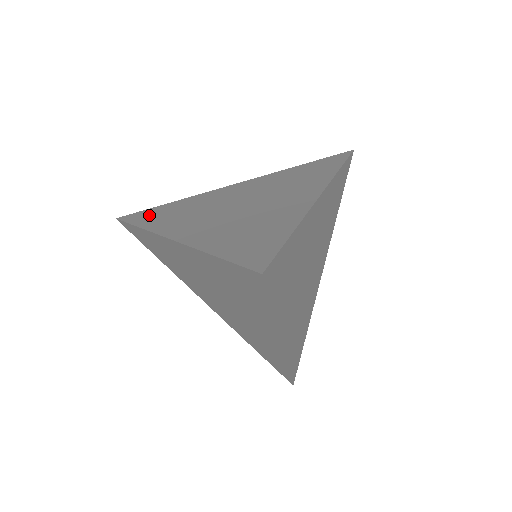
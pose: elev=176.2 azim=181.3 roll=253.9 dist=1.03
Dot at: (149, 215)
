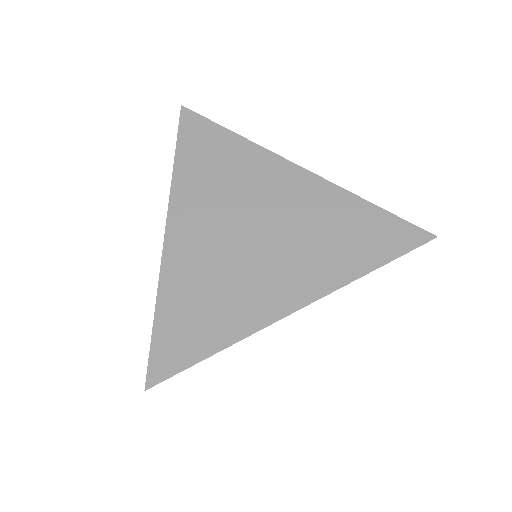
Dot at: (199, 143)
